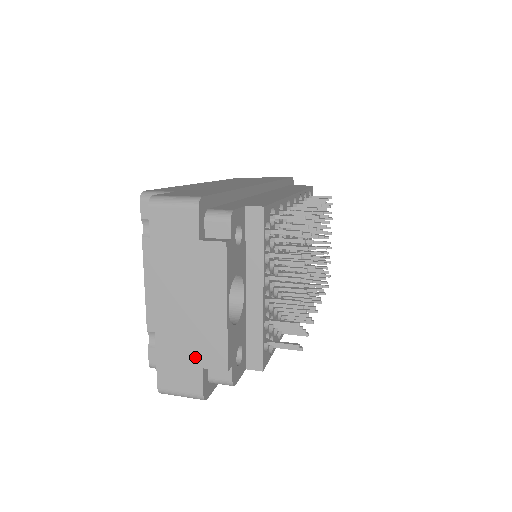
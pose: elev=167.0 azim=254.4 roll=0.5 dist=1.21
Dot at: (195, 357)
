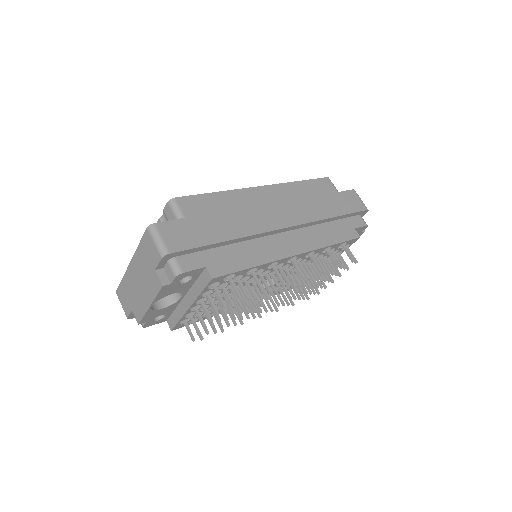
Dot at: (132, 303)
